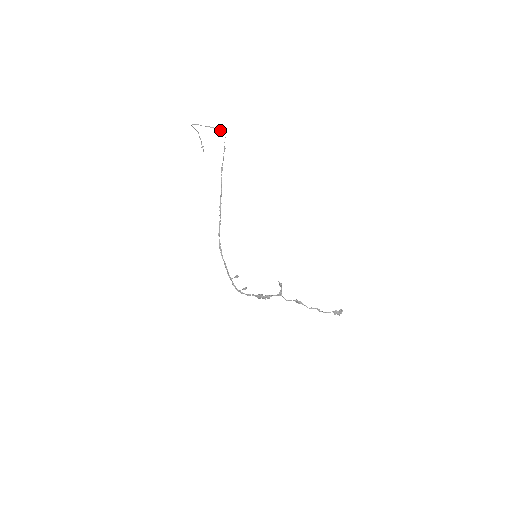
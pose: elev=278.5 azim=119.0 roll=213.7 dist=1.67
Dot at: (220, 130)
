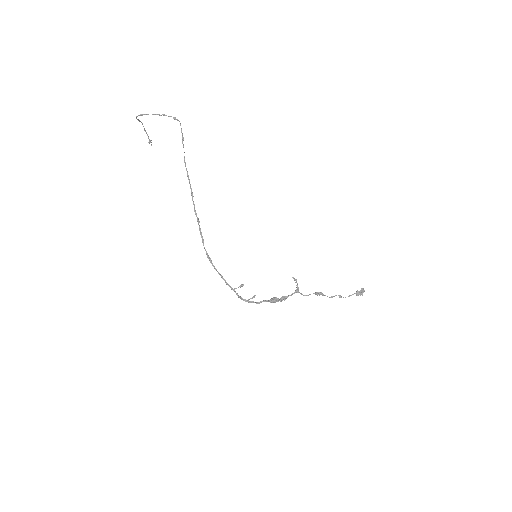
Dot at: occluded
